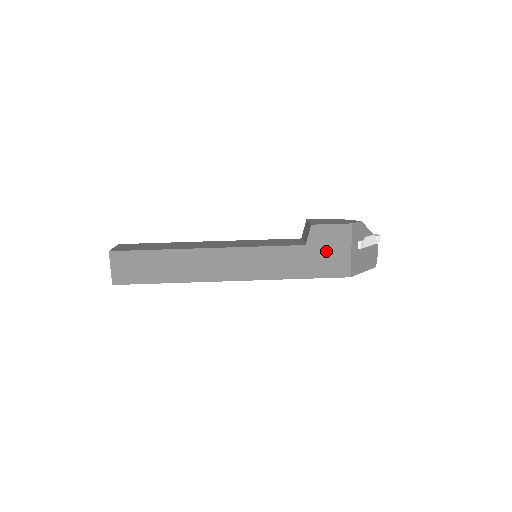
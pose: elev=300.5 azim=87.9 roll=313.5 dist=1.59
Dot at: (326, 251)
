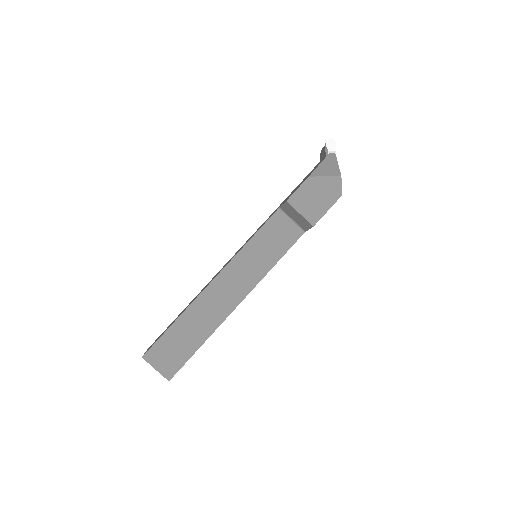
Dot at: occluded
